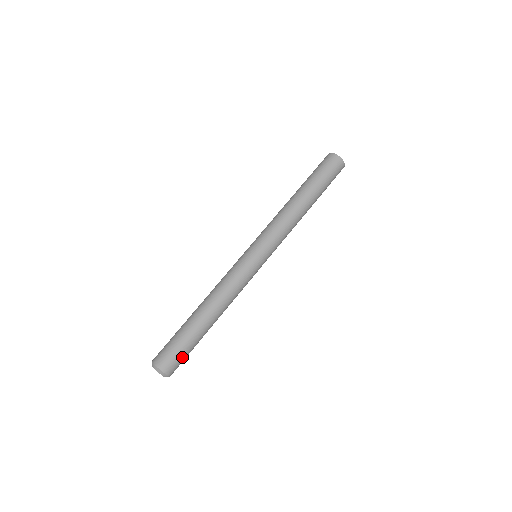
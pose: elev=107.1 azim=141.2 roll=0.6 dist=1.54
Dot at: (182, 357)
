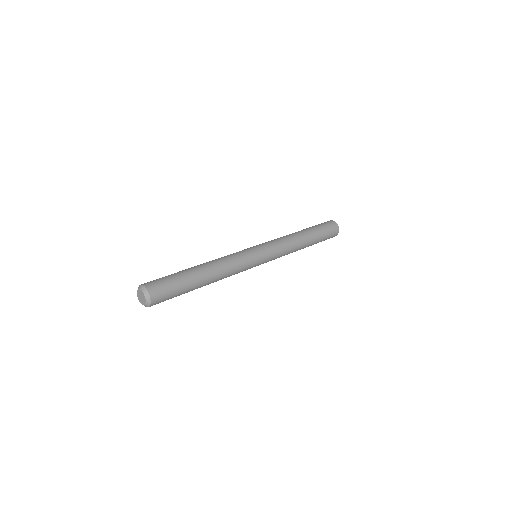
Dot at: (168, 287)
